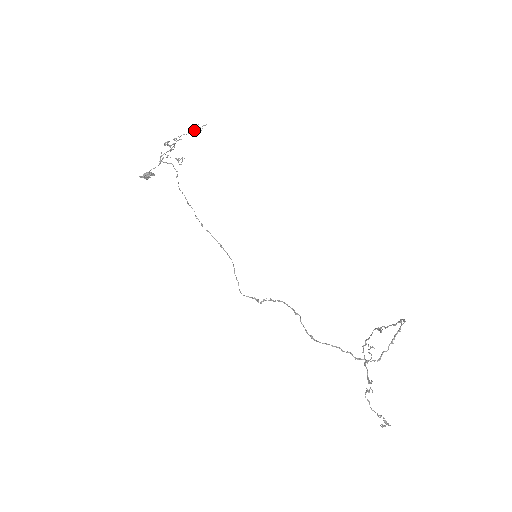
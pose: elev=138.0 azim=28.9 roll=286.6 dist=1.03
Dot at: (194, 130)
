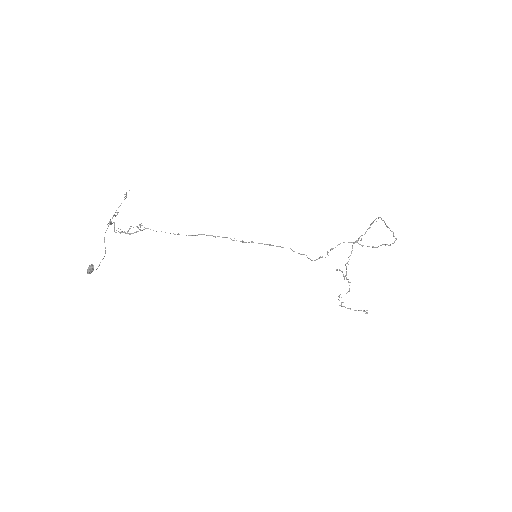
Dot at: (124, 199)
